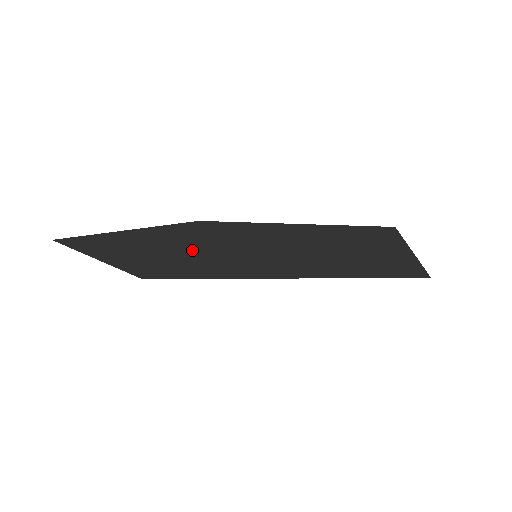
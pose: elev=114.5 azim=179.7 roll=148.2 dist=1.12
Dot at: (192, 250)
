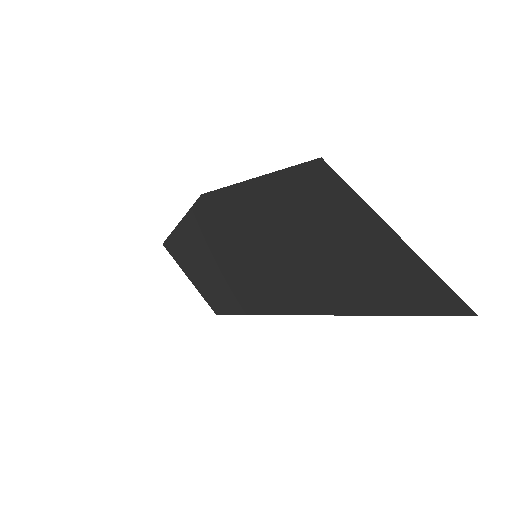
Dot at: (218, 250)
